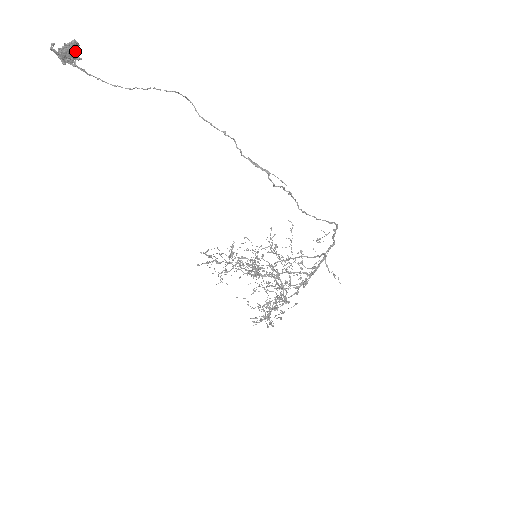
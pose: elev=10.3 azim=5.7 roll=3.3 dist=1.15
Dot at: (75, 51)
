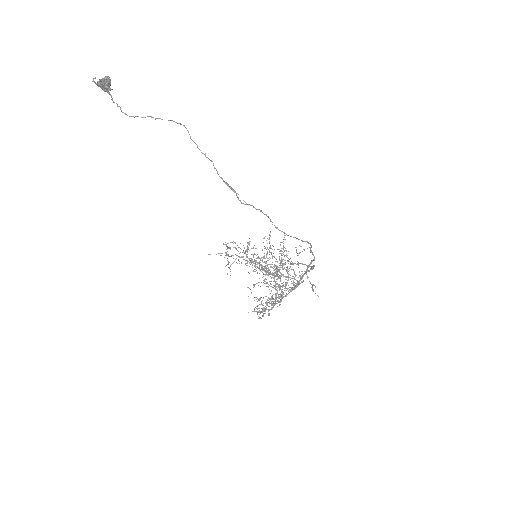
Dot at: (107, 84)
